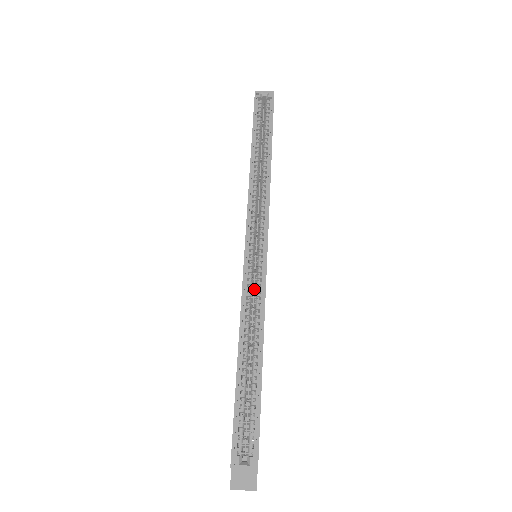
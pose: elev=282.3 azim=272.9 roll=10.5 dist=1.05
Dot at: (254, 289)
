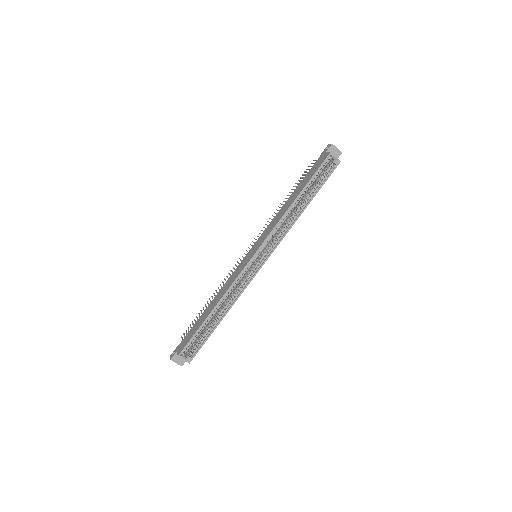
Dot at: (243, 278)
